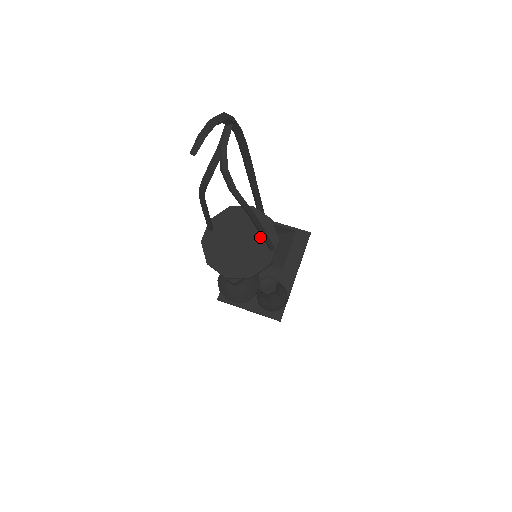
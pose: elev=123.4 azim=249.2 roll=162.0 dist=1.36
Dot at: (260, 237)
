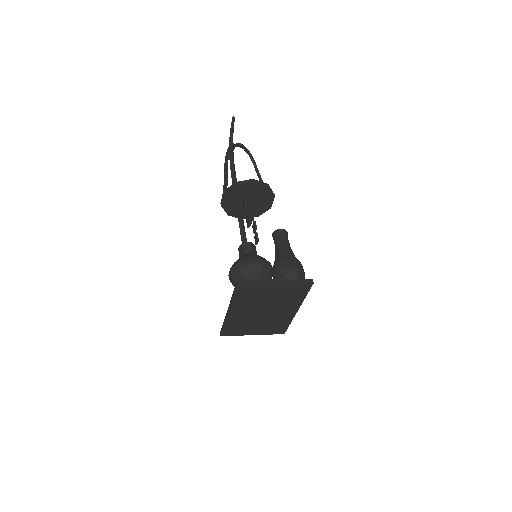
Dot at: occluded
